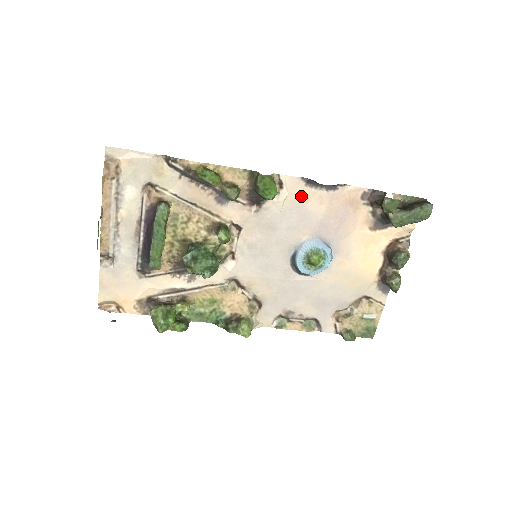
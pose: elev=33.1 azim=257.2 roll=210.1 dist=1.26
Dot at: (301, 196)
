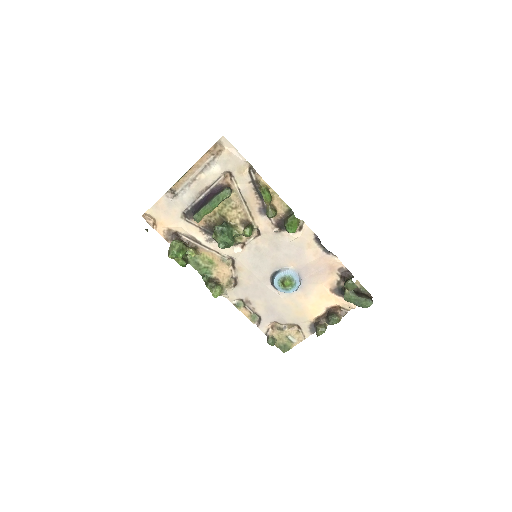
Dot at: (307, 243)
